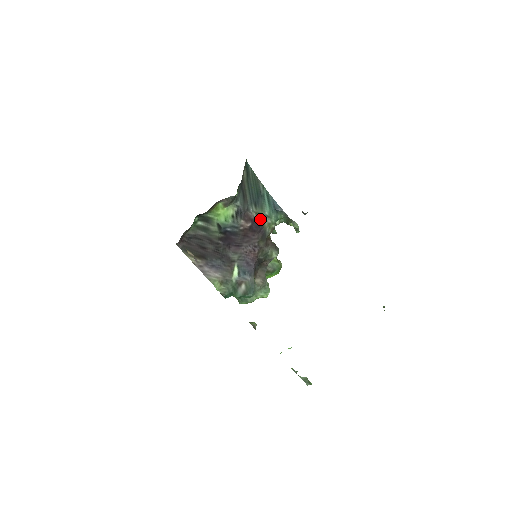
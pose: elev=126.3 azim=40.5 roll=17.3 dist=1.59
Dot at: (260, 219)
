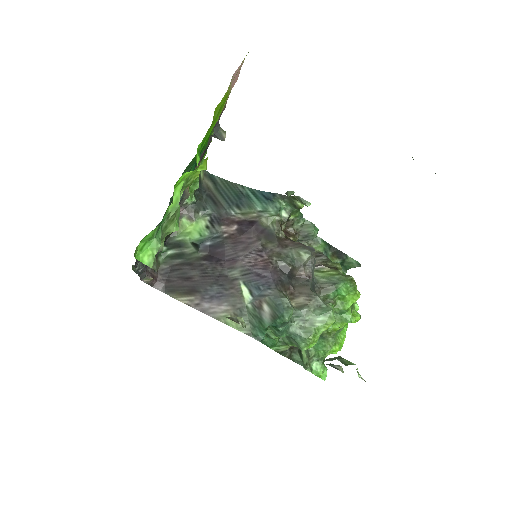
Dot at: (252, 218)
